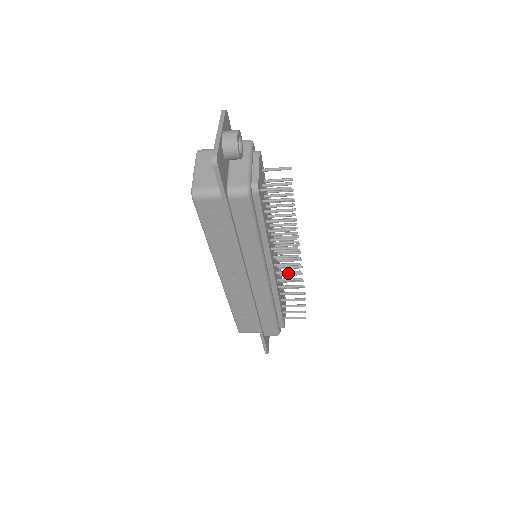
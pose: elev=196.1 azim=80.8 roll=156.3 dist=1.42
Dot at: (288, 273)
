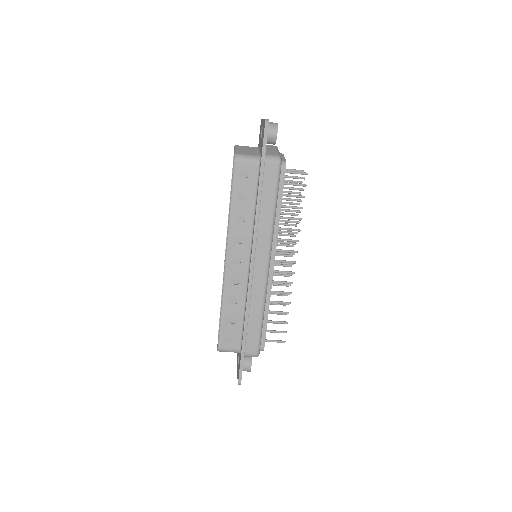
Dot at: (283, 272)
